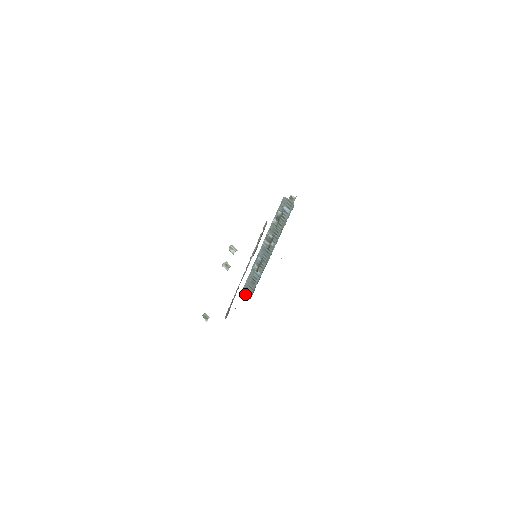
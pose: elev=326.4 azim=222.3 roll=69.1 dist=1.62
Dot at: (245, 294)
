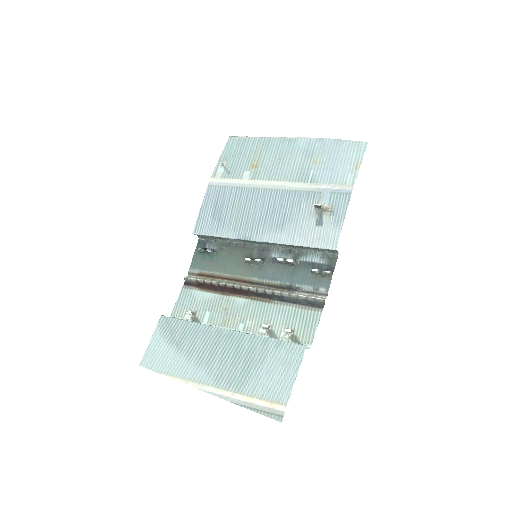
Dot at: (207, 252)
